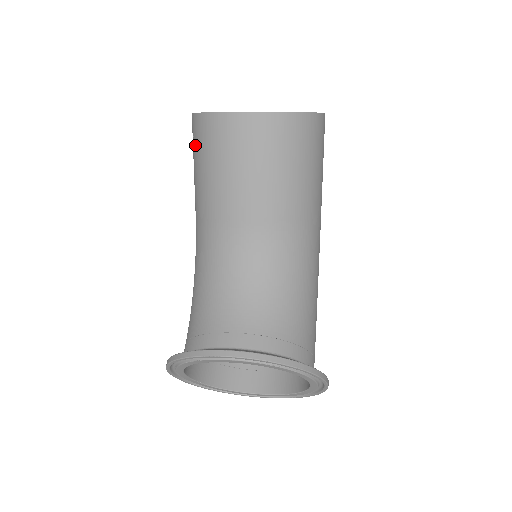
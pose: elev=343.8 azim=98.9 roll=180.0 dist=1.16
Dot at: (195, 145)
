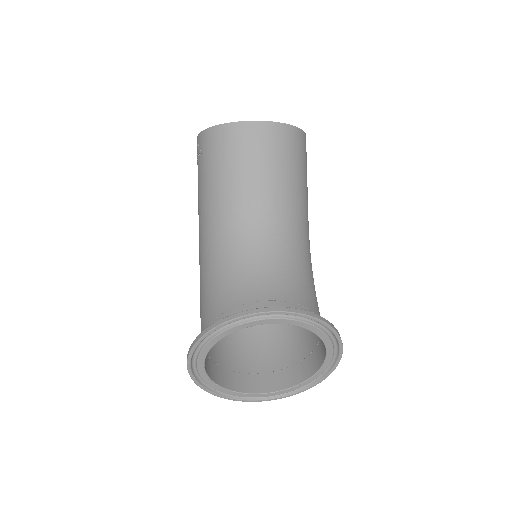
Dot at: (206, 155)
